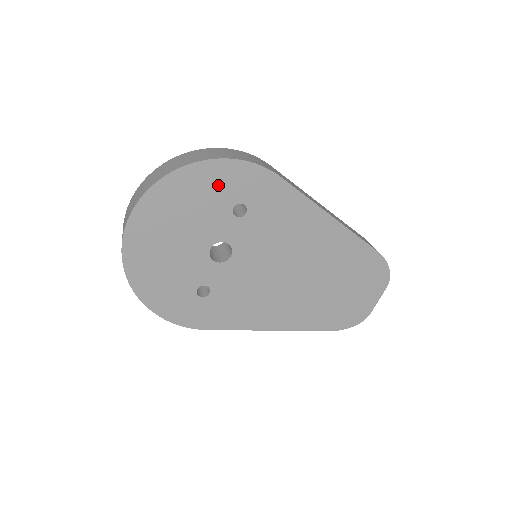
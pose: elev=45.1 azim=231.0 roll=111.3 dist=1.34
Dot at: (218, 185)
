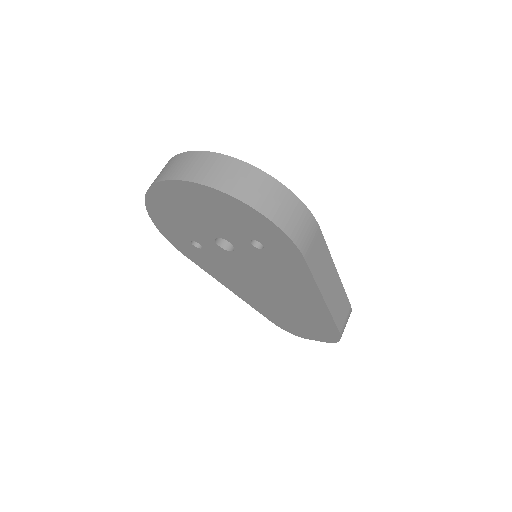
Dot at: (252, 224)
